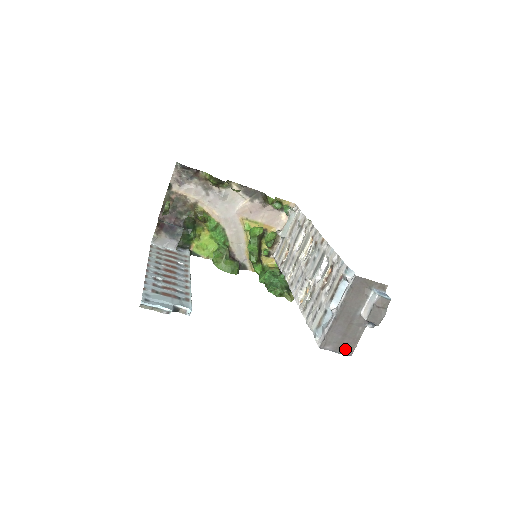
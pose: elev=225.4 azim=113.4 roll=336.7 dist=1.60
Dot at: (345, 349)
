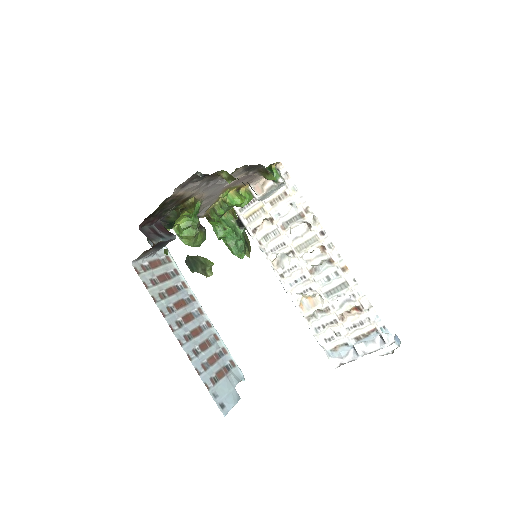
Dot at: occluded
